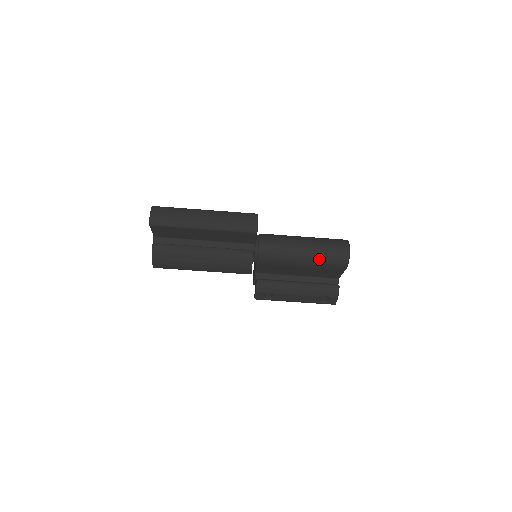
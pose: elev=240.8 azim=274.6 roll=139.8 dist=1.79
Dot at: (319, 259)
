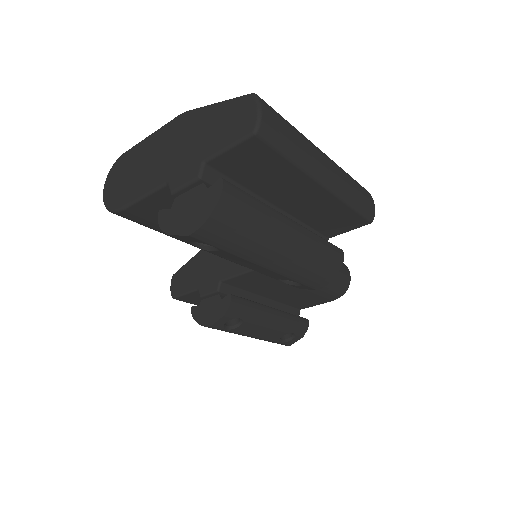
Dot at: occluded
